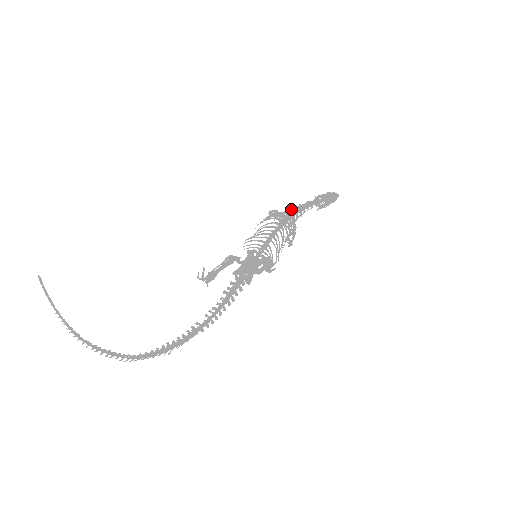
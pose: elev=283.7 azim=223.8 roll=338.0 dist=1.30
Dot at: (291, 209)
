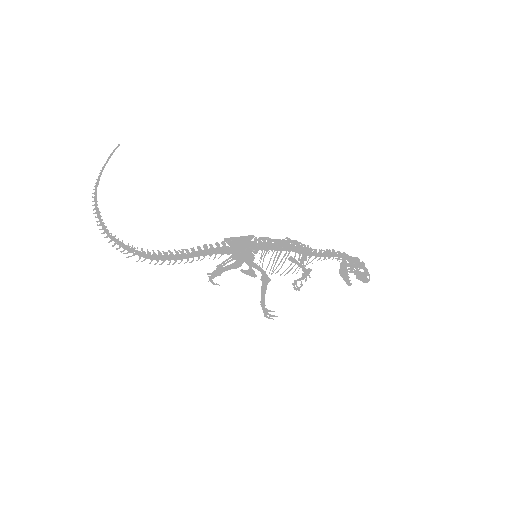
Dot at: (315, 250)
